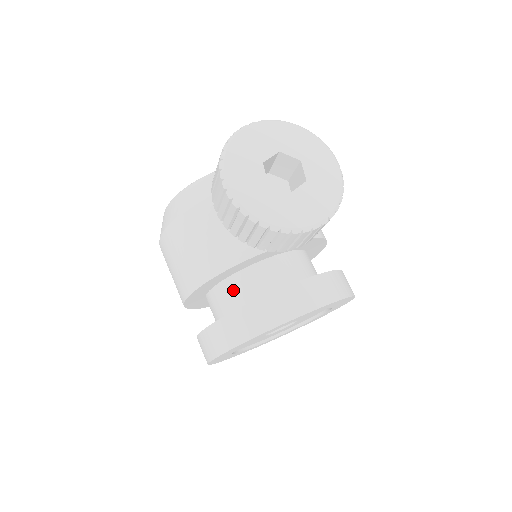
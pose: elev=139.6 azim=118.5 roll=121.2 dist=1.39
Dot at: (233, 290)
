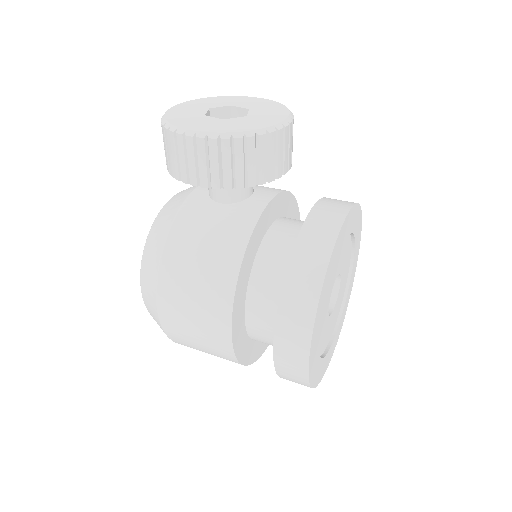
Dot at: (267, 273)
